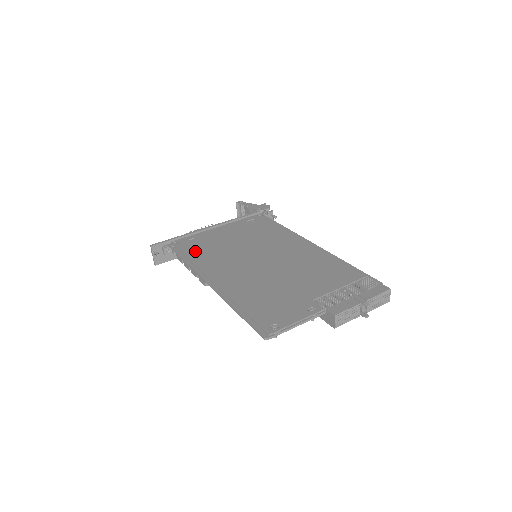
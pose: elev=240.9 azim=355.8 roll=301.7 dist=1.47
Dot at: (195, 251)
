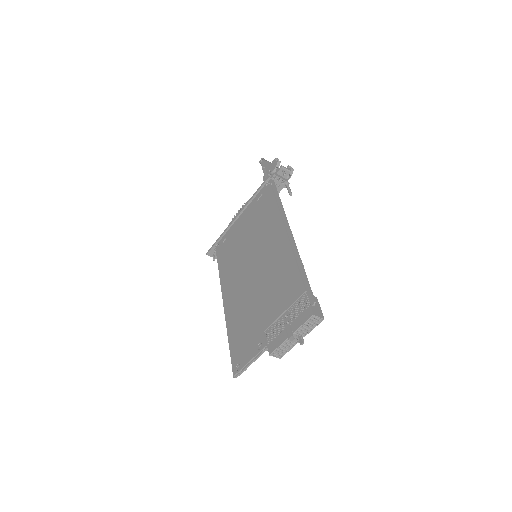
Dot at: (223, 259)
